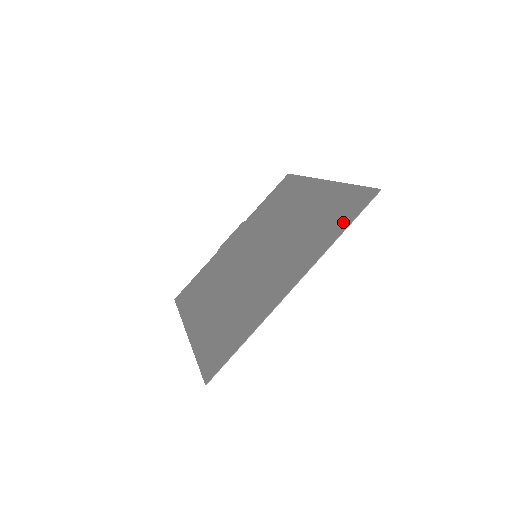
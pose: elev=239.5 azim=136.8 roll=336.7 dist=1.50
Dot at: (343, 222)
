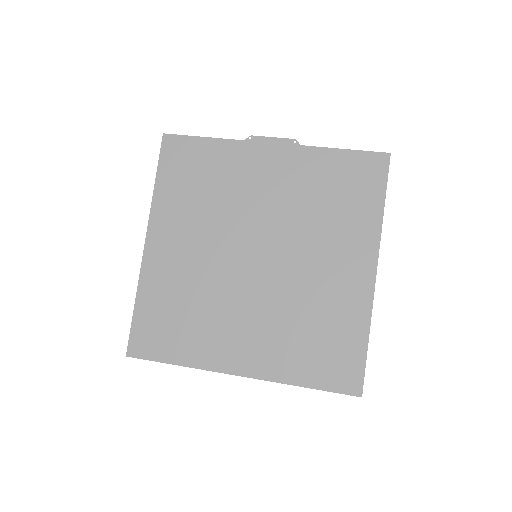
Dot at: (317, 377)
